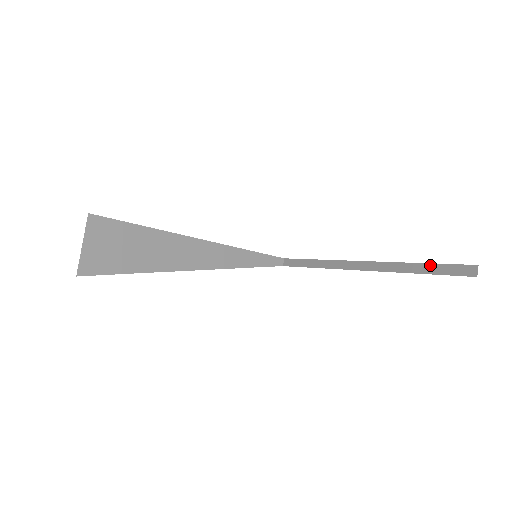
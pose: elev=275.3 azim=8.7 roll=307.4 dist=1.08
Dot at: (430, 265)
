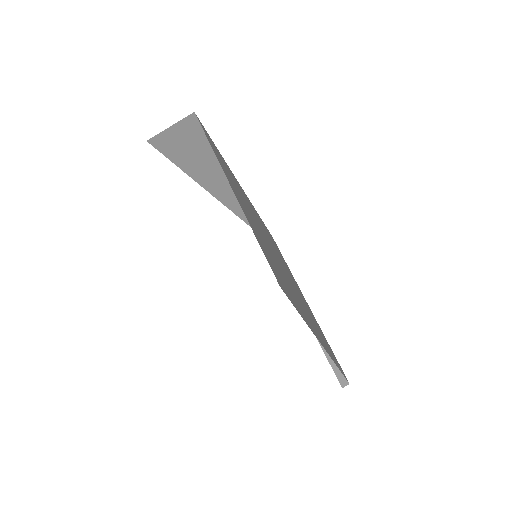
Dot at: occluded
